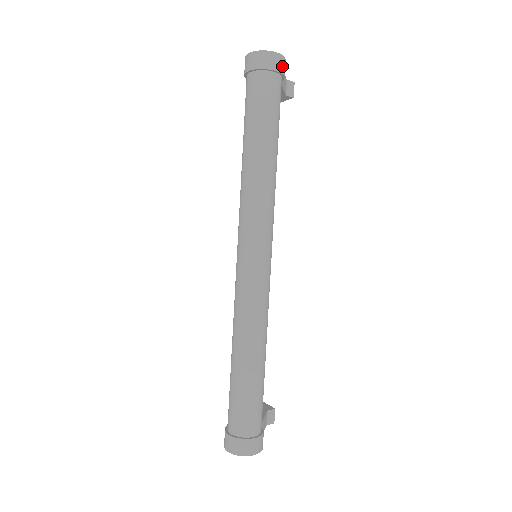
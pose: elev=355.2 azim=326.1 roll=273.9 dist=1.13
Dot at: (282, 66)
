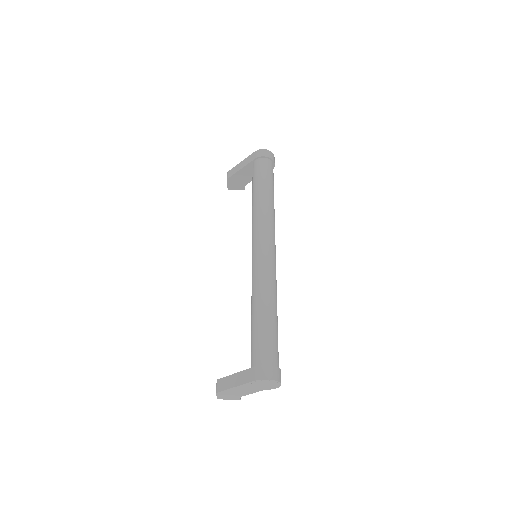
Dot at: occluded
